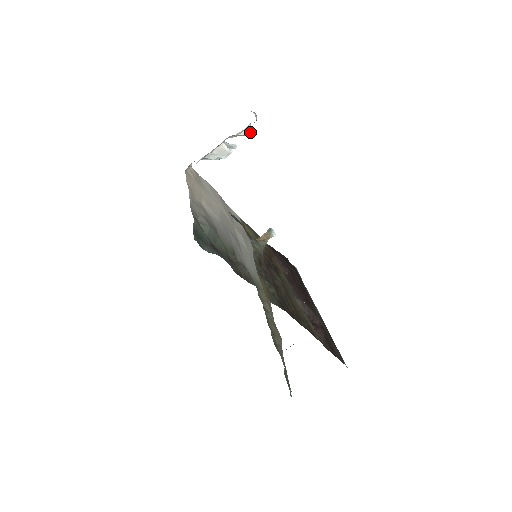
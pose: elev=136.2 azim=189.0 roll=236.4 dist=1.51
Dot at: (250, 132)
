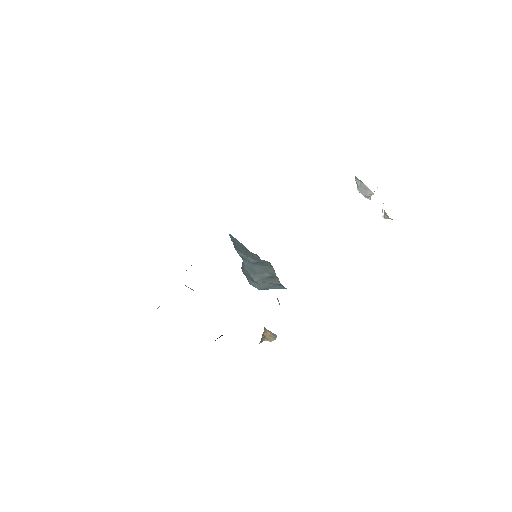
Dot at: (388, 218)
